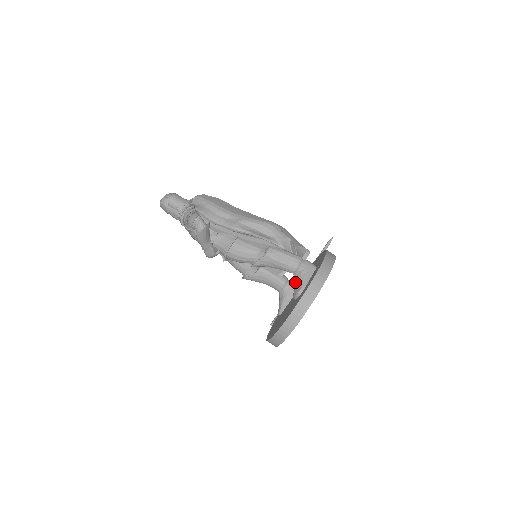
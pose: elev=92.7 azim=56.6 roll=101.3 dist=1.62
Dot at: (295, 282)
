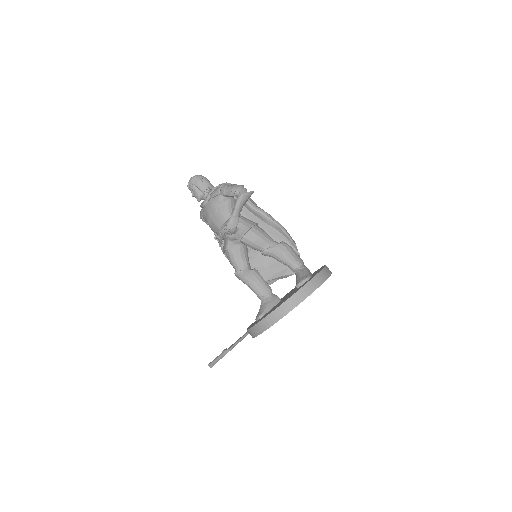
Dot at: (300, 274)
